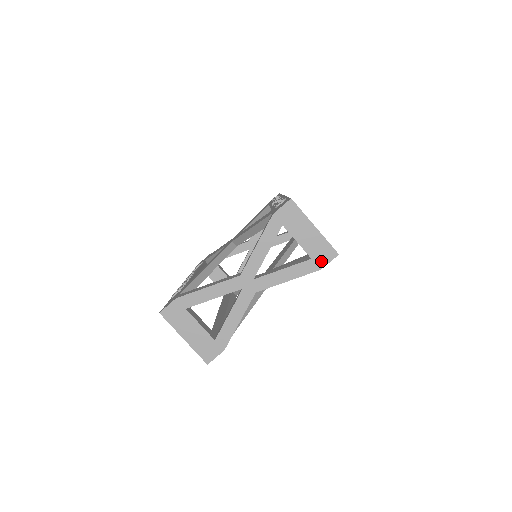
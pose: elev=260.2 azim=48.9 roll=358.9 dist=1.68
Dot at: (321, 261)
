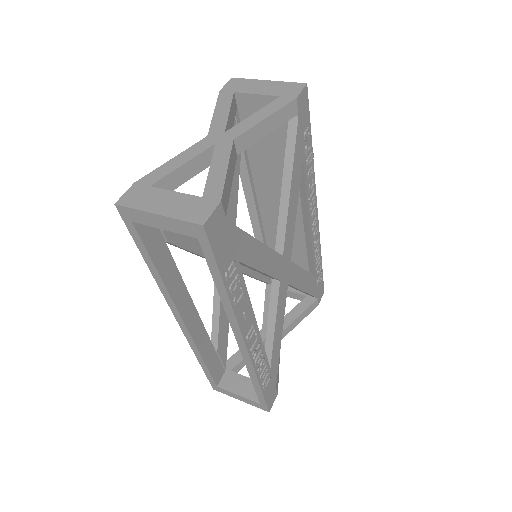
Dot at: (292, 94)
